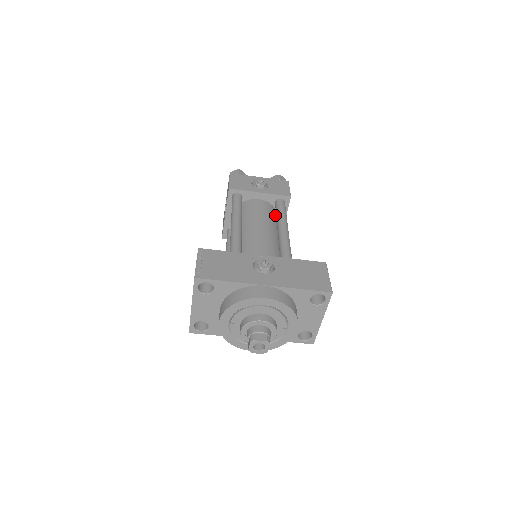
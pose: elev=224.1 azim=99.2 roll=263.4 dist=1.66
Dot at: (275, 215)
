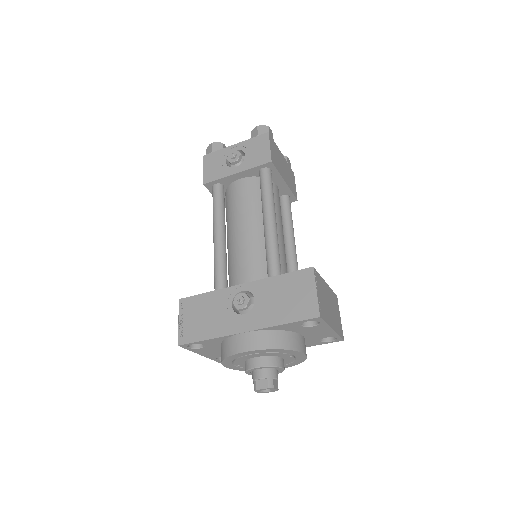
Dot at: occluded
